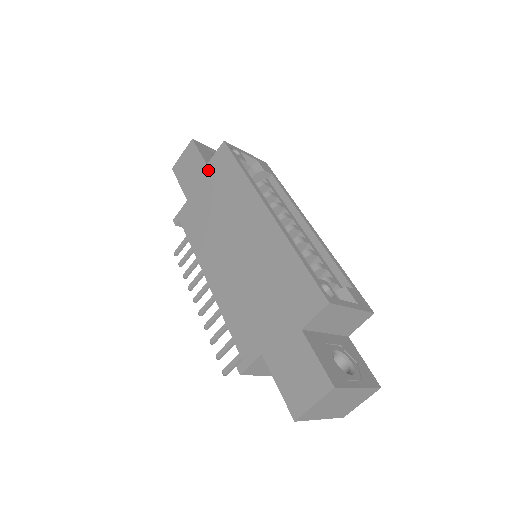
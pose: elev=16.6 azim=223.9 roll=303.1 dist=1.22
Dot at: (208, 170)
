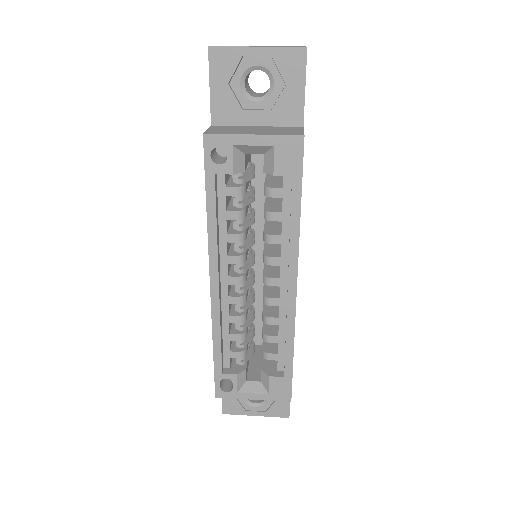
Dot at: occluded
